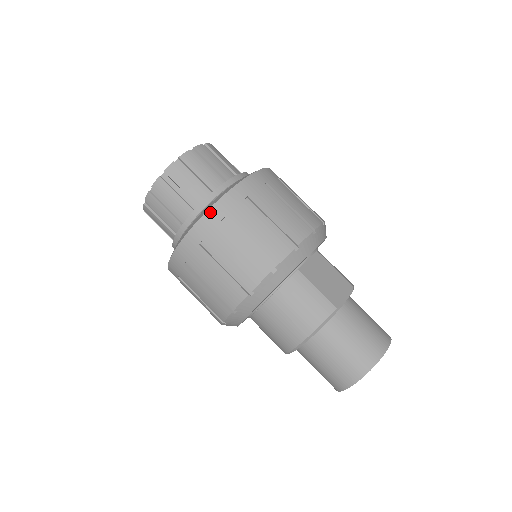
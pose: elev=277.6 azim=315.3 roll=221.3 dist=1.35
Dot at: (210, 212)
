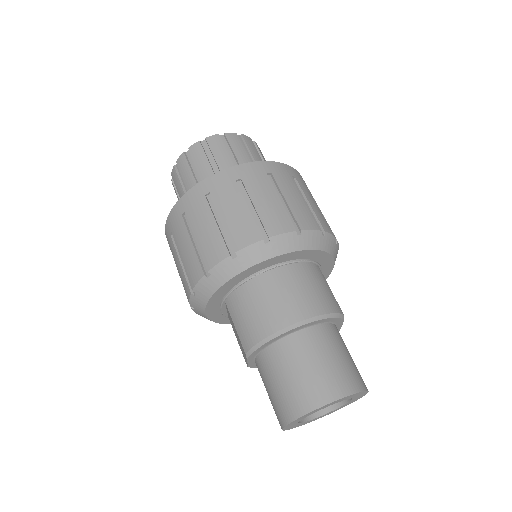
Dot at: (286, 166)
